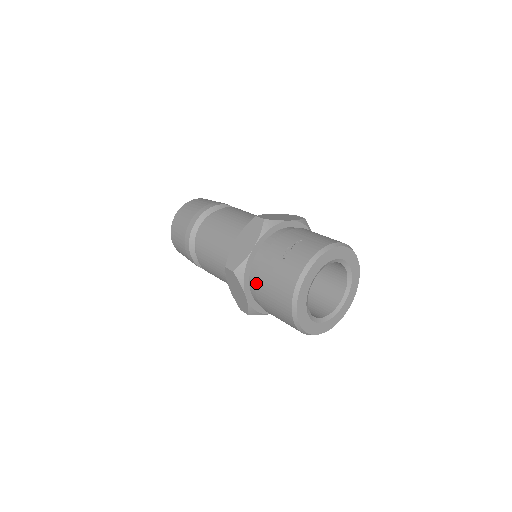
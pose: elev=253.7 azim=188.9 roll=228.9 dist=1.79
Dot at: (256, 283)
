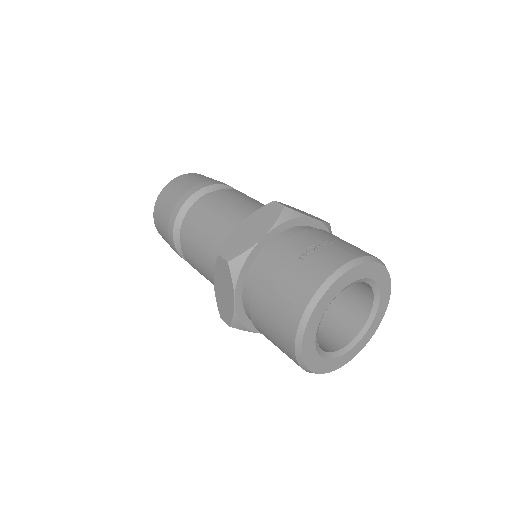
Dot at: (254, 284)
